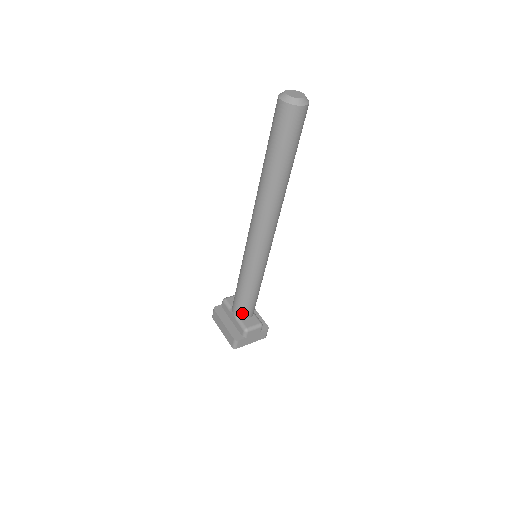
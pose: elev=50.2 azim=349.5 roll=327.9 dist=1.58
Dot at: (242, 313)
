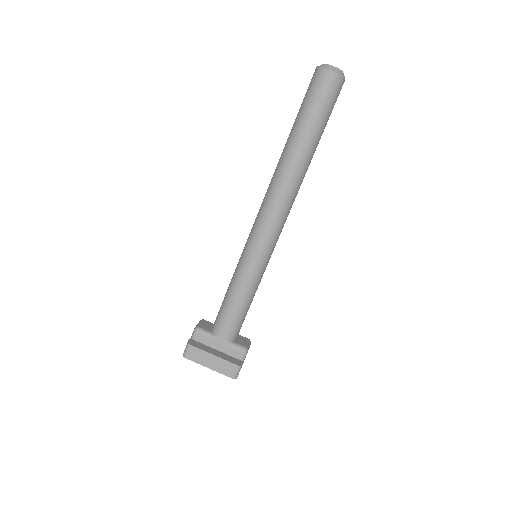
Dot at: (235, 333)
